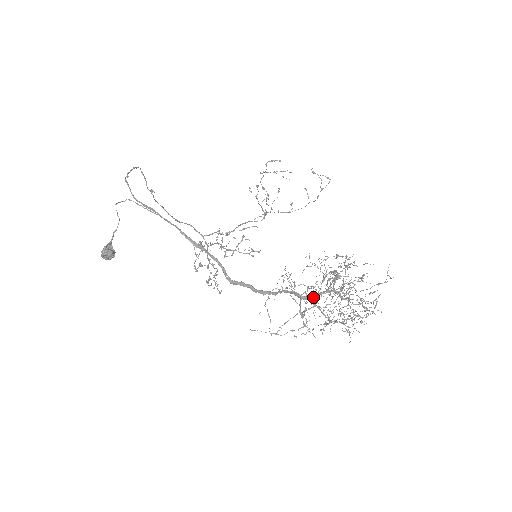
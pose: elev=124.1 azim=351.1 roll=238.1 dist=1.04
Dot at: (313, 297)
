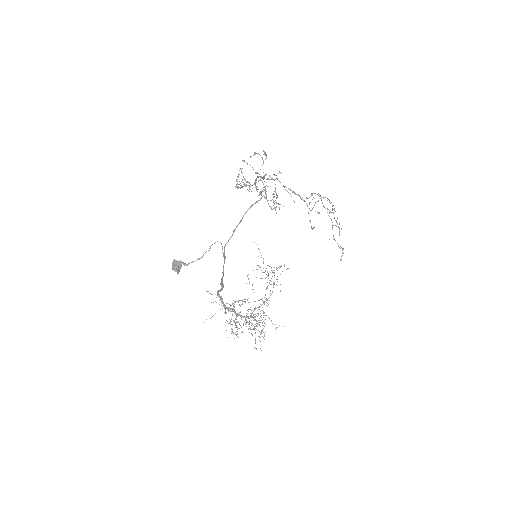
Dot at: (240, 316)
